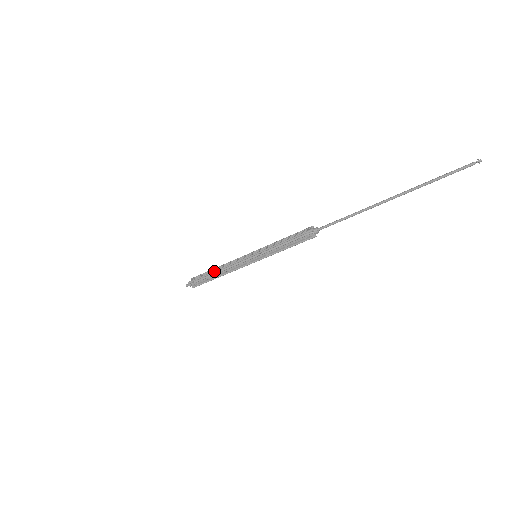
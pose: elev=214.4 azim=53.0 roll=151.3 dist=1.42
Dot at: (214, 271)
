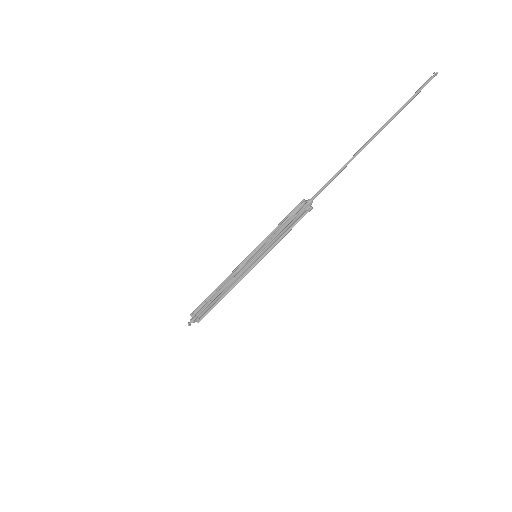
Dot at: occluded
